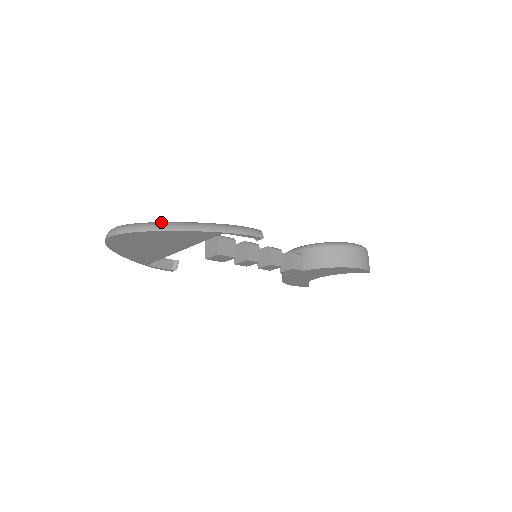
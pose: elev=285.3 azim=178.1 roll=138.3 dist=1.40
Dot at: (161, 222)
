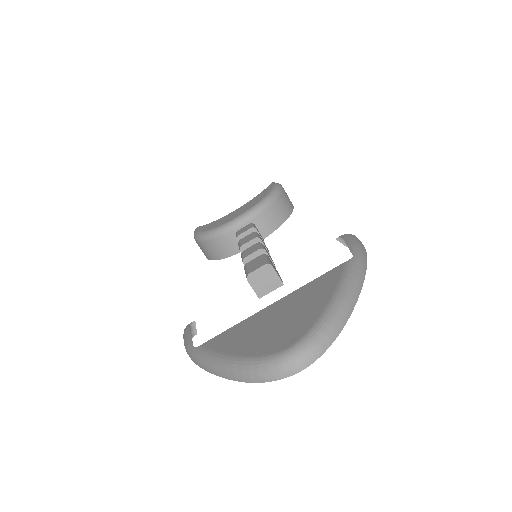
Dot at: (339, 300)
